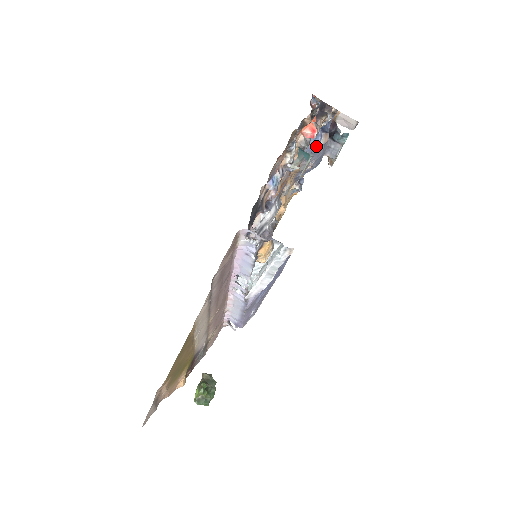
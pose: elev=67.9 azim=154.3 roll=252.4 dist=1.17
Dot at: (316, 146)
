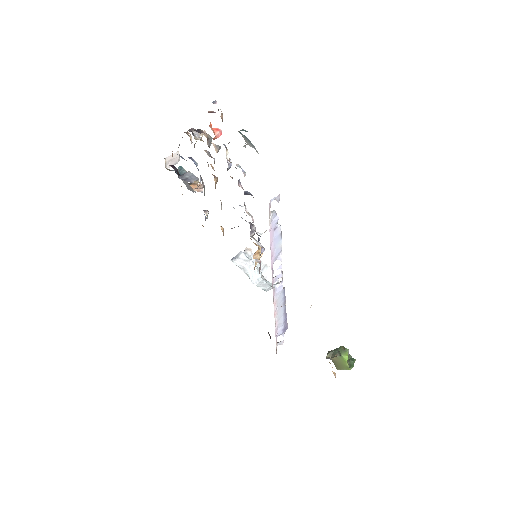
Dot at: occluded
